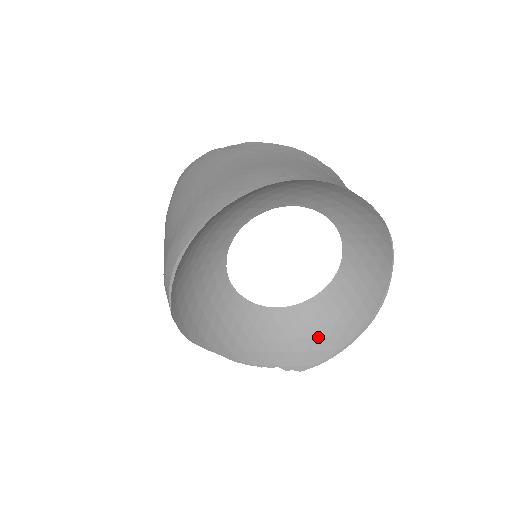
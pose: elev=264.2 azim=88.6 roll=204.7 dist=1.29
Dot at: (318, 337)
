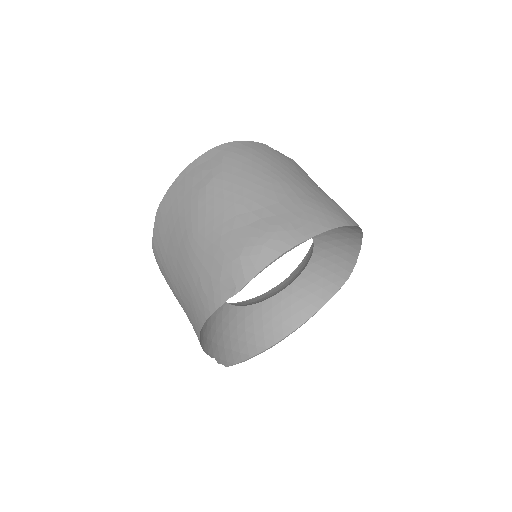
Dot at: (241, 340)
